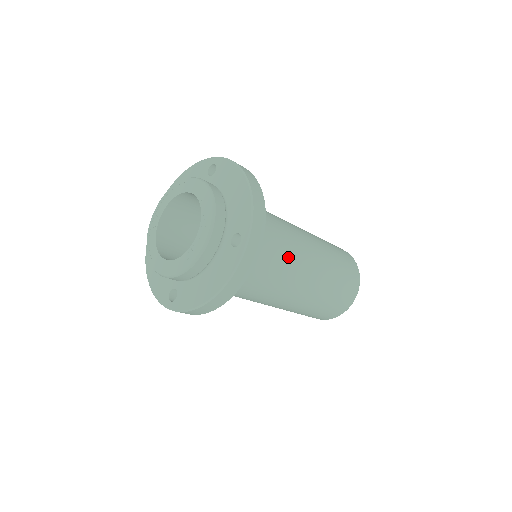
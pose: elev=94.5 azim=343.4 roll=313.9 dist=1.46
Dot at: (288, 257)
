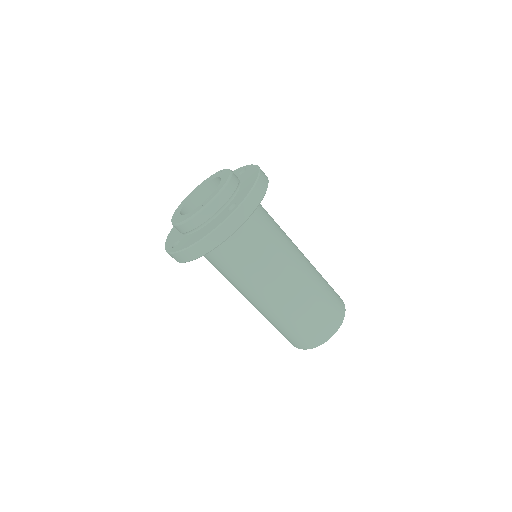
Dot at: (276, 255)
